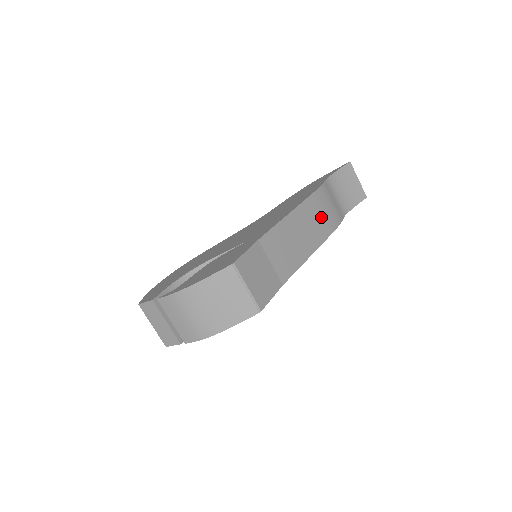
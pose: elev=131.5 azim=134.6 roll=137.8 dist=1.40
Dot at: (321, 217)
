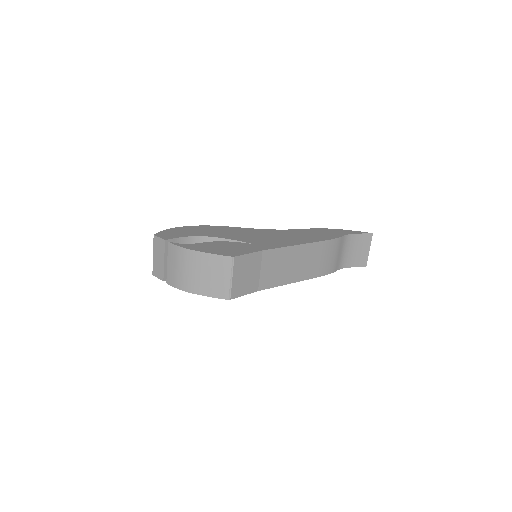
Dot at: (320, 261)
